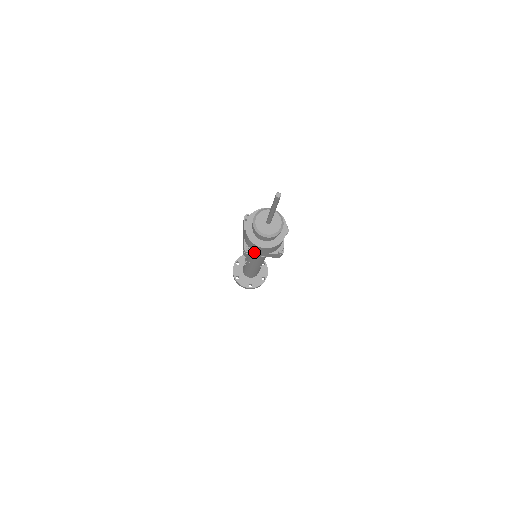
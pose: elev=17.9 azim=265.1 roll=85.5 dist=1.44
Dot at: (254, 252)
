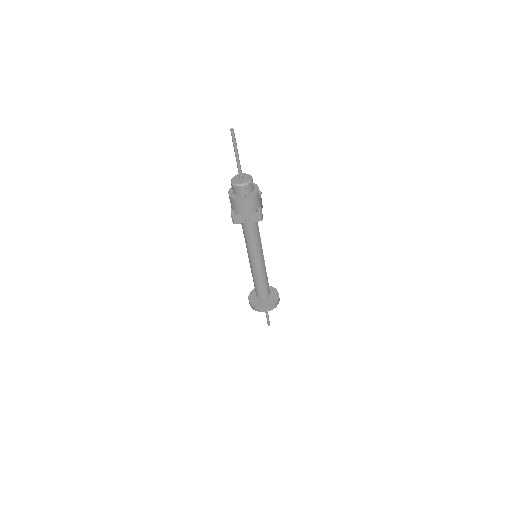
Dot at: (239, 214)
